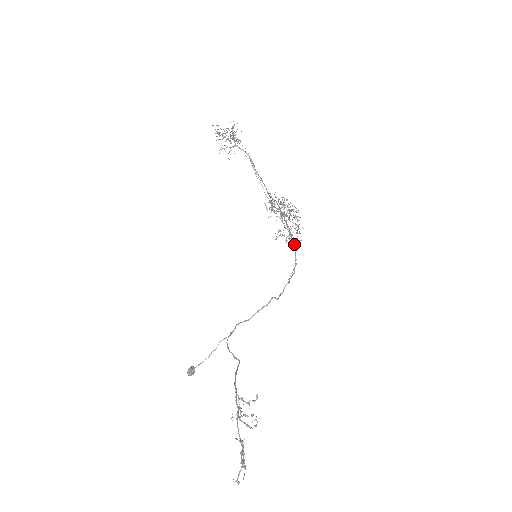
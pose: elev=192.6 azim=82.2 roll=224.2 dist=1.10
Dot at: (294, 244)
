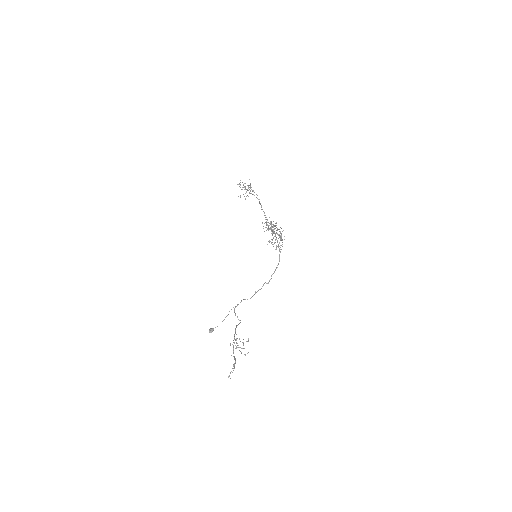
Dot at: occluded
